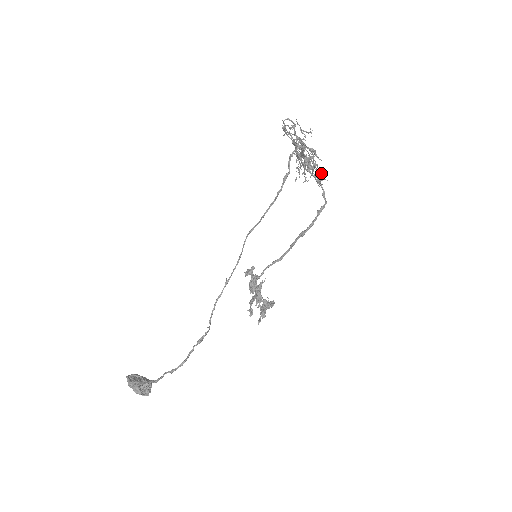
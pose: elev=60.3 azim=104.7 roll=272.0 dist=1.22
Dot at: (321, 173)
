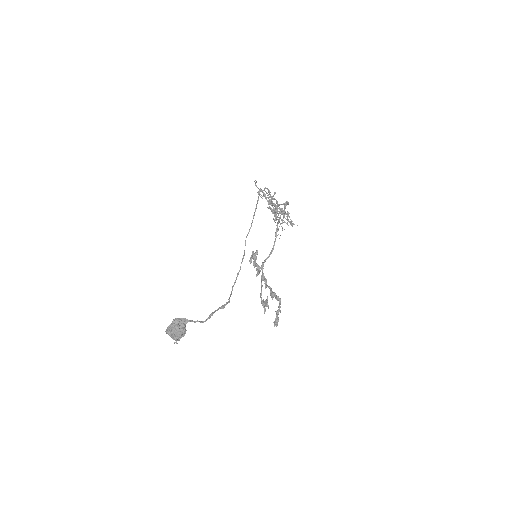
Dot at: occluded
